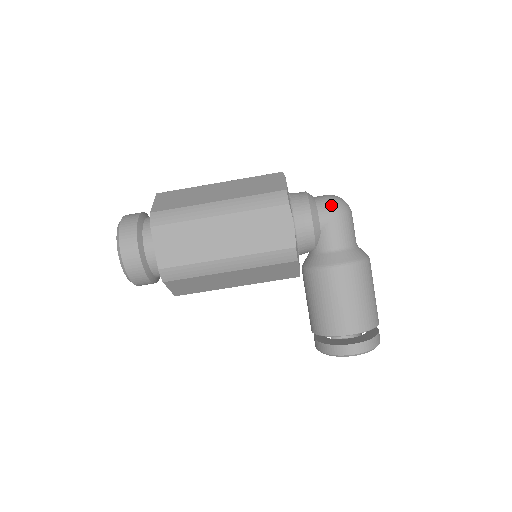
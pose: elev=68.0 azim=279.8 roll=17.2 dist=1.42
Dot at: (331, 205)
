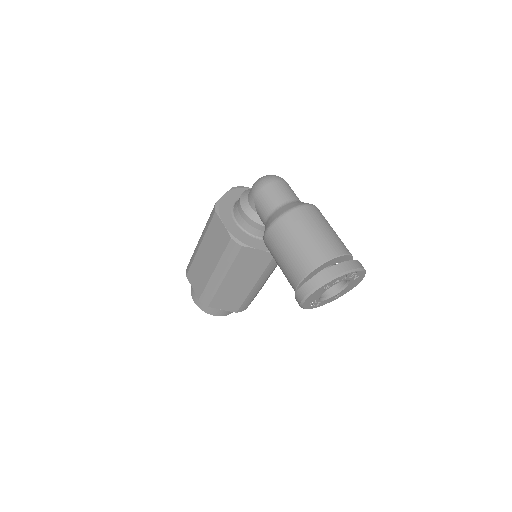
Dot at: (252, 188)
